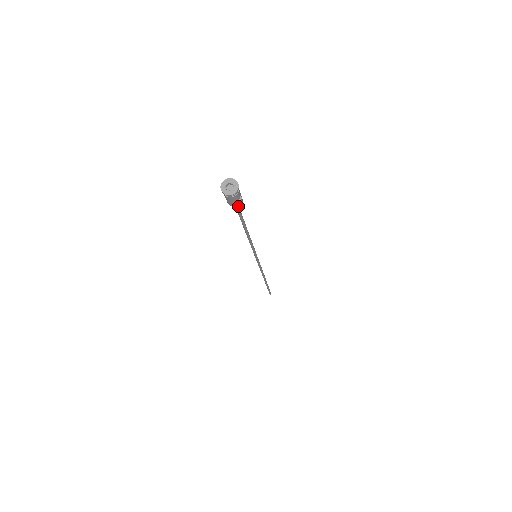
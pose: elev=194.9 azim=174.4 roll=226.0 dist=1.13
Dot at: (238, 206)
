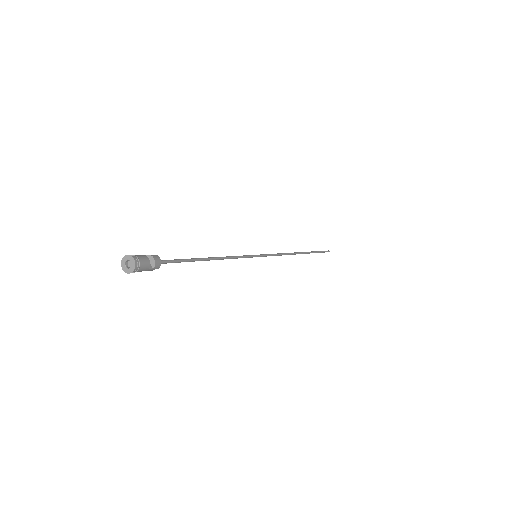
Dot at: (164, 262)
